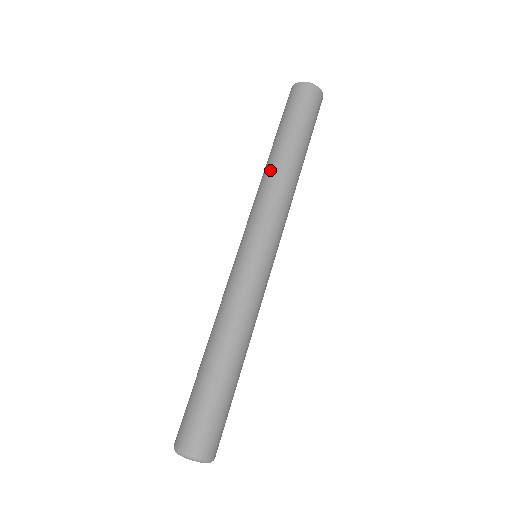
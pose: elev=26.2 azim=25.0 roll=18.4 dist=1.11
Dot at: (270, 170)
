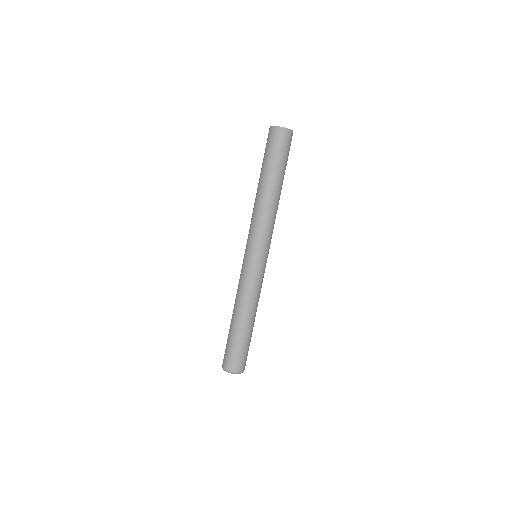
Dot at: (258, 199)
